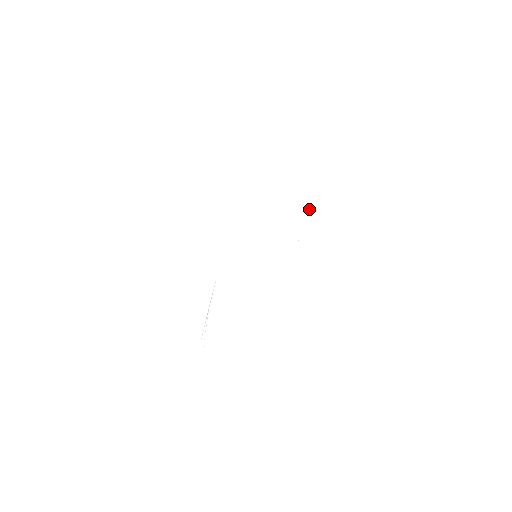
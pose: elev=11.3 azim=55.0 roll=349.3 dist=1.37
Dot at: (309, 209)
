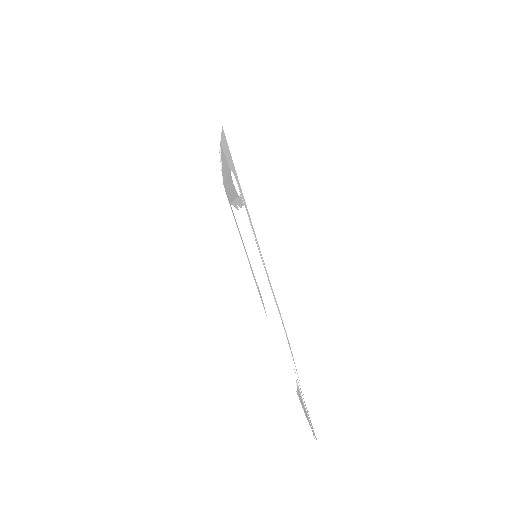
Dot at: (221, 159)
